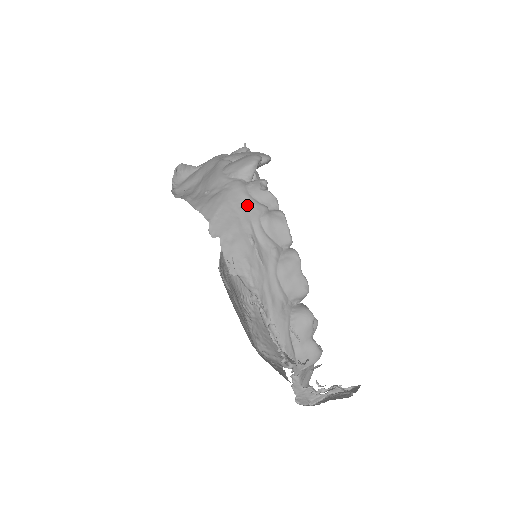
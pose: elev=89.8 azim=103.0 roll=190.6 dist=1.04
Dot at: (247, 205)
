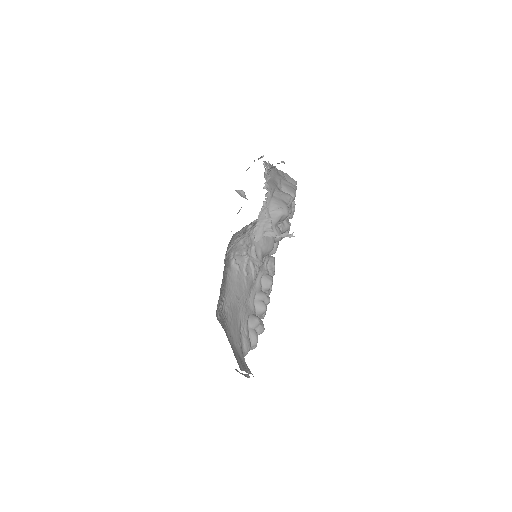
Dot at: occluded
